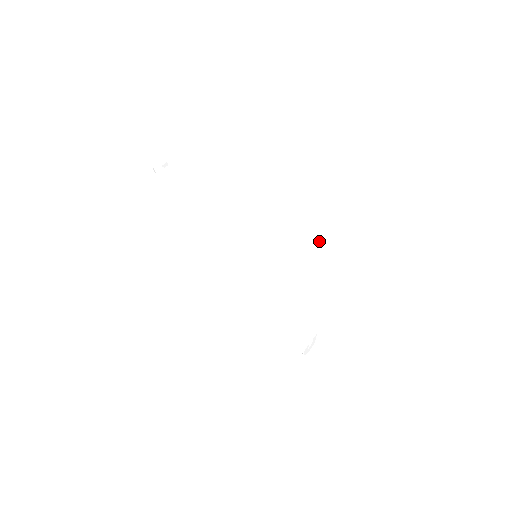
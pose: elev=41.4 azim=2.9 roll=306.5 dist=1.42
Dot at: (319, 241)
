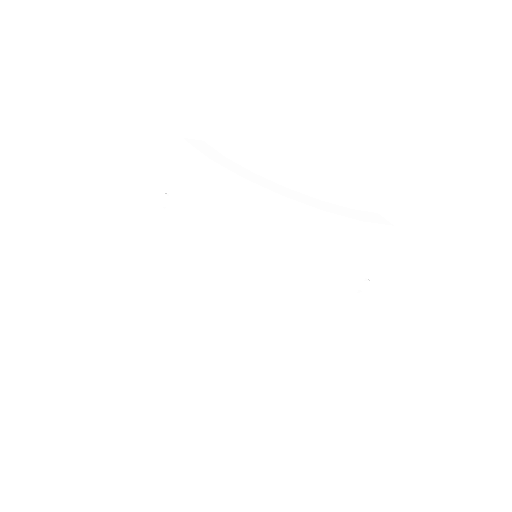
Dot at: (302, 227)
